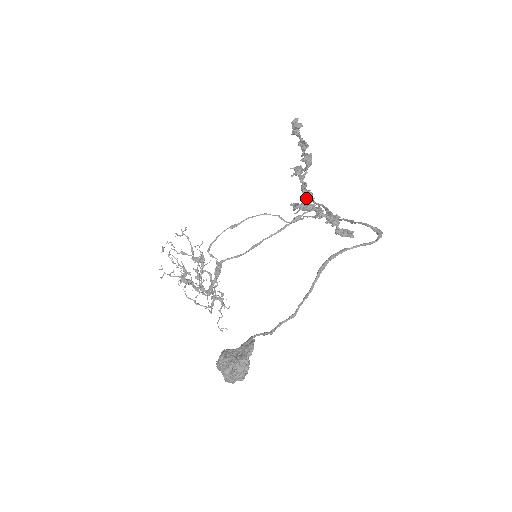
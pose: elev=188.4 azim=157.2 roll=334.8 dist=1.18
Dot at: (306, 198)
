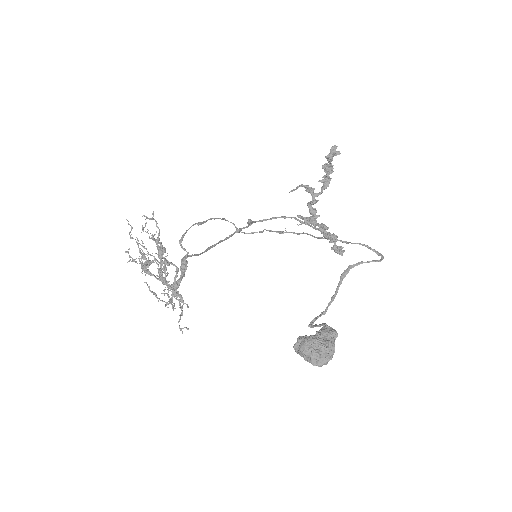
Dot at: (310, 214)
